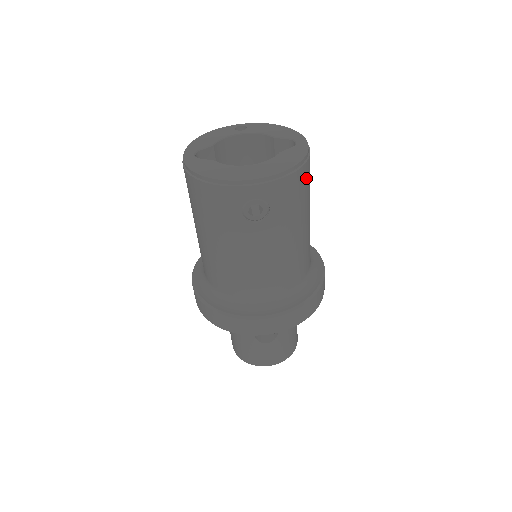
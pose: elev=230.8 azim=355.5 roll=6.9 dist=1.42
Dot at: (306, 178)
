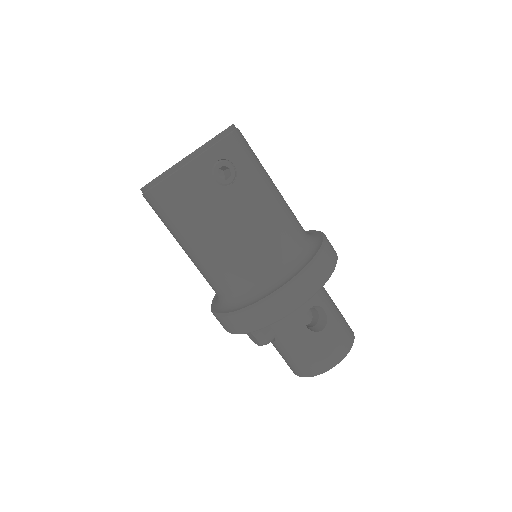
Dot at: (246, 142)
